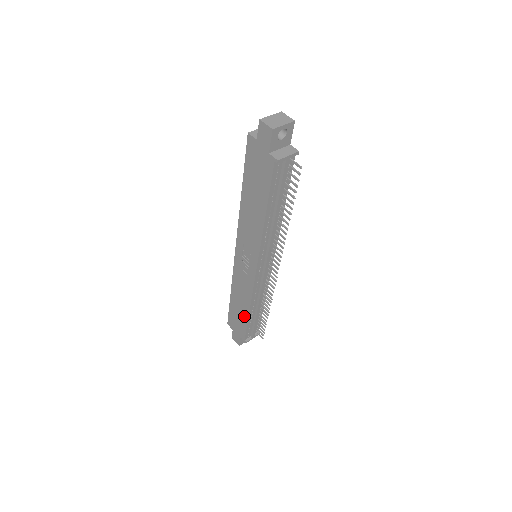
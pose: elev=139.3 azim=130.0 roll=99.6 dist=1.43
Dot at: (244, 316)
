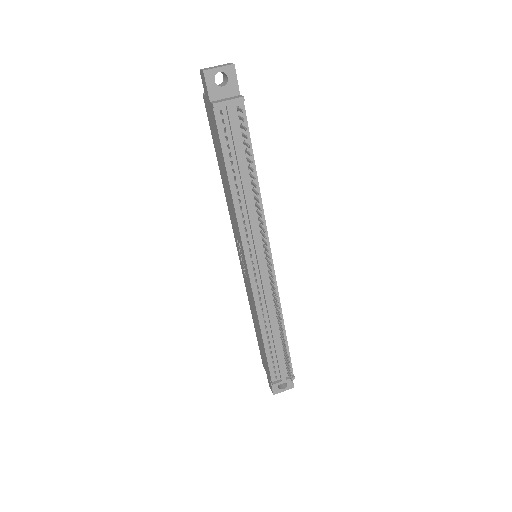
Dot at: (262, 344)
